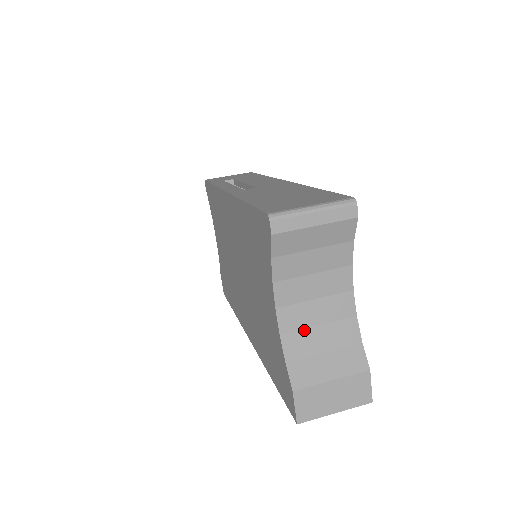
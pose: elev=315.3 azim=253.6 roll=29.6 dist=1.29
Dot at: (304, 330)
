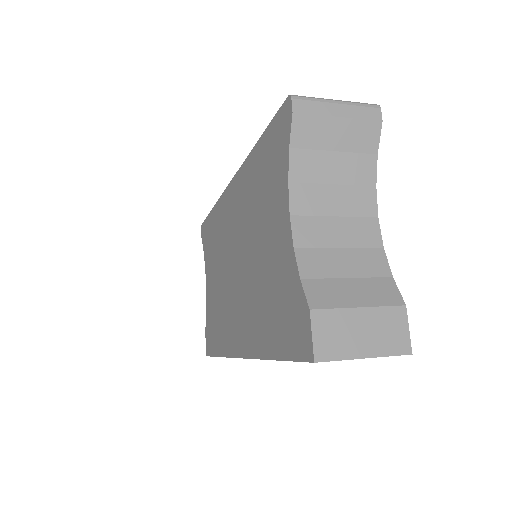
Dot at: (323, 249)
